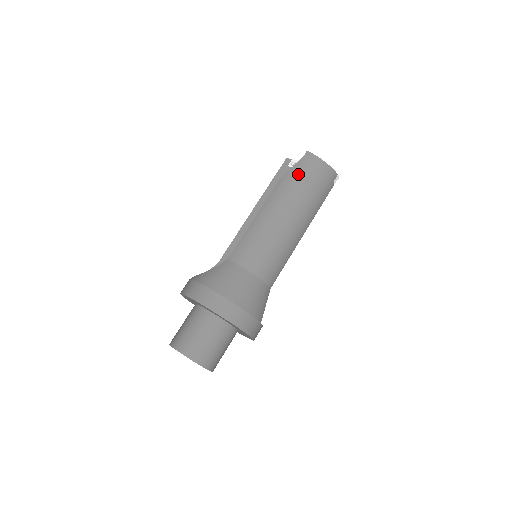
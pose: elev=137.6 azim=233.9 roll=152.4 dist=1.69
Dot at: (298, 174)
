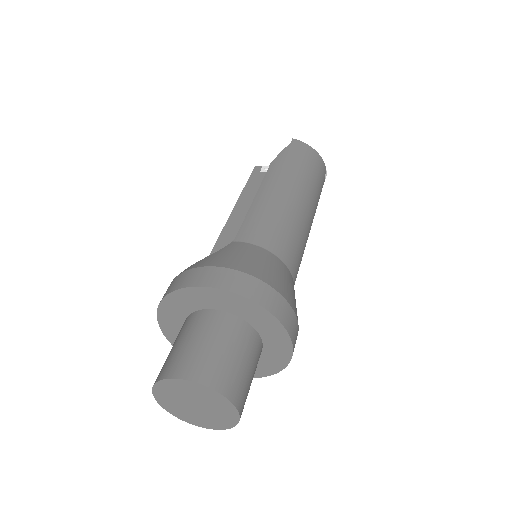
Dot at: (292, 156)
